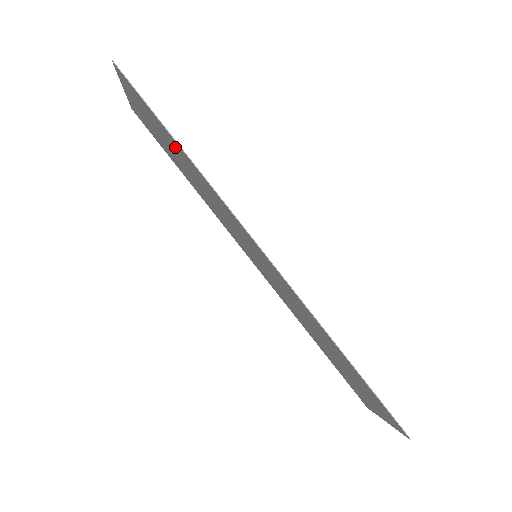
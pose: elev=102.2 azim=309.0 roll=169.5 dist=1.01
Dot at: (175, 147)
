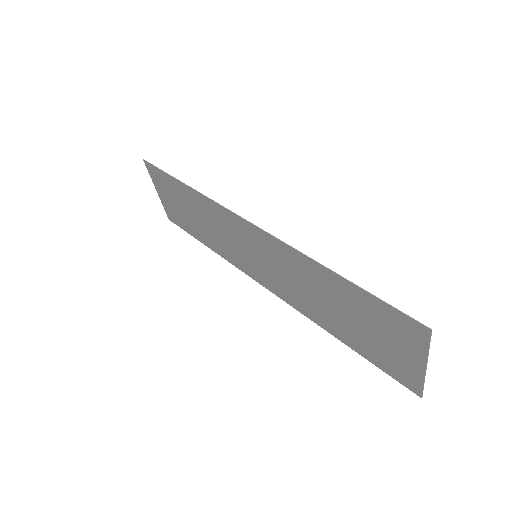
Dot at: (184, 196)
